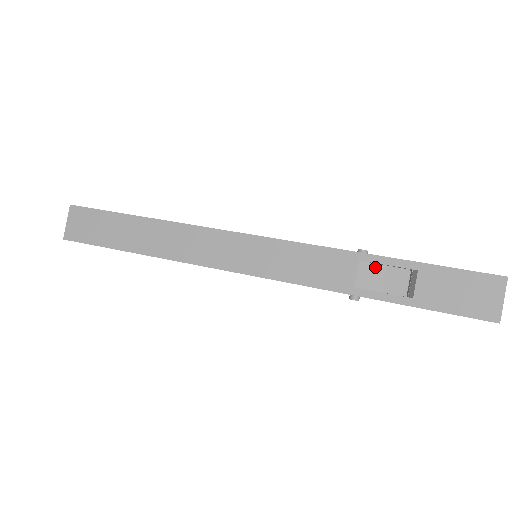
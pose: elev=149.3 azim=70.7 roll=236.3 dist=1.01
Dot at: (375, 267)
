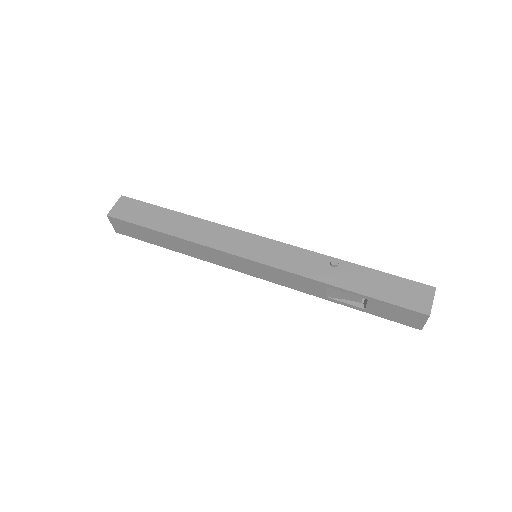
Dot at: (339, 290)
